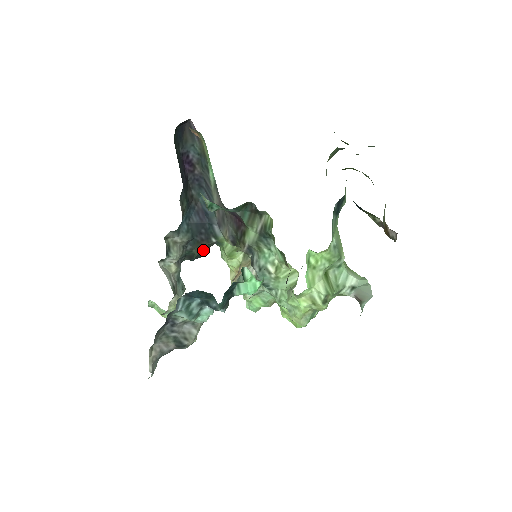
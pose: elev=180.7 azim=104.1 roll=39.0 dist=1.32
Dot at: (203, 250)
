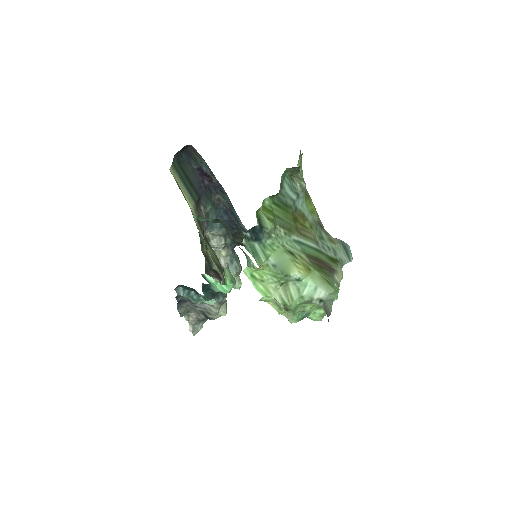
Dot at: occluded
